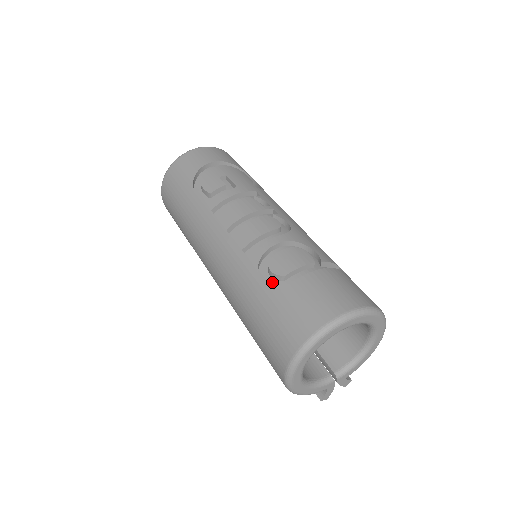
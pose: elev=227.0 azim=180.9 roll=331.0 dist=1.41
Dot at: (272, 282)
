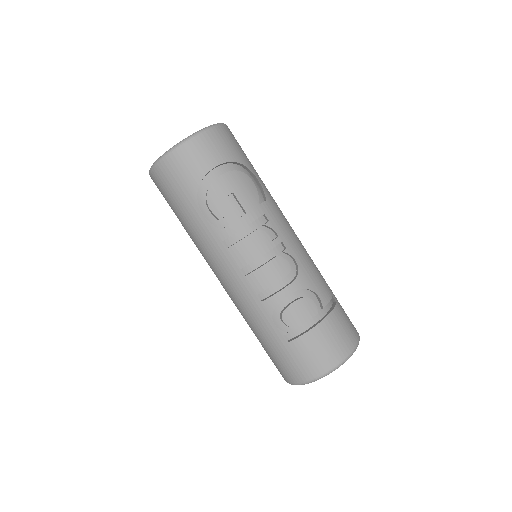
Dot at: (285, 332)
